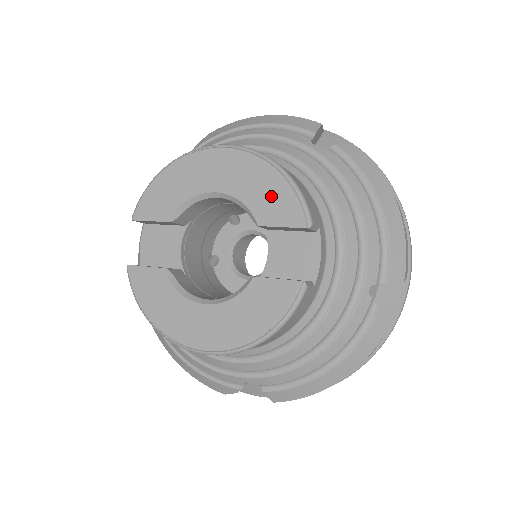
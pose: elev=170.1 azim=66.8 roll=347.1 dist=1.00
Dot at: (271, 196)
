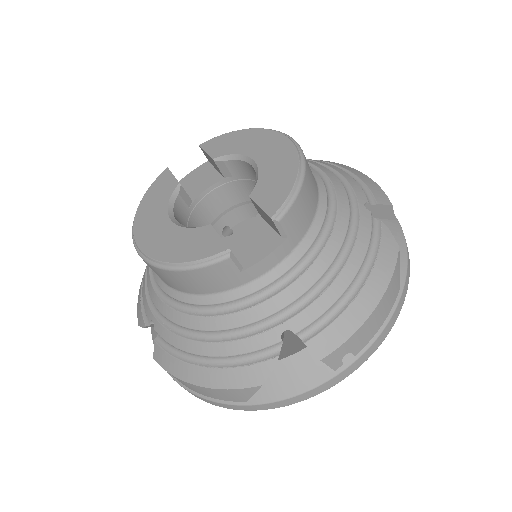
Dot at: (277, 184)
